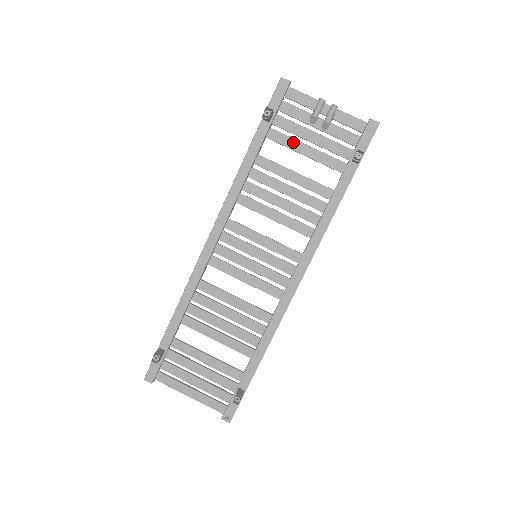
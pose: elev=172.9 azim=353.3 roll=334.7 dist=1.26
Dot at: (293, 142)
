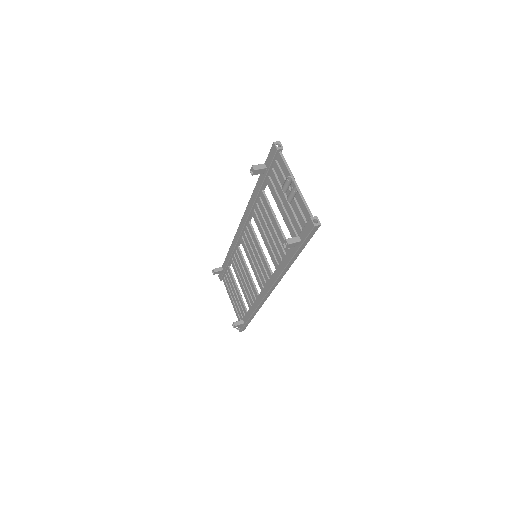
Dot at: (276, 197)
